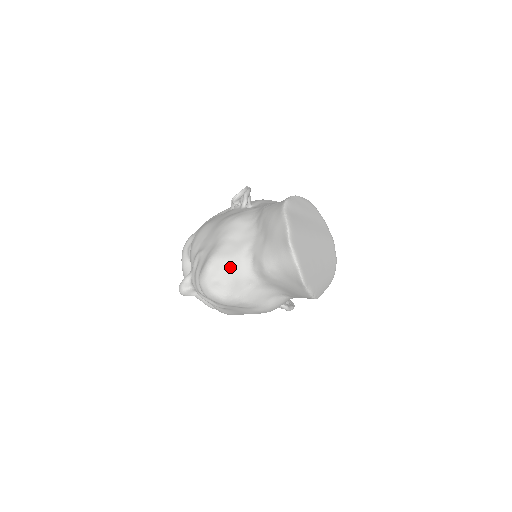
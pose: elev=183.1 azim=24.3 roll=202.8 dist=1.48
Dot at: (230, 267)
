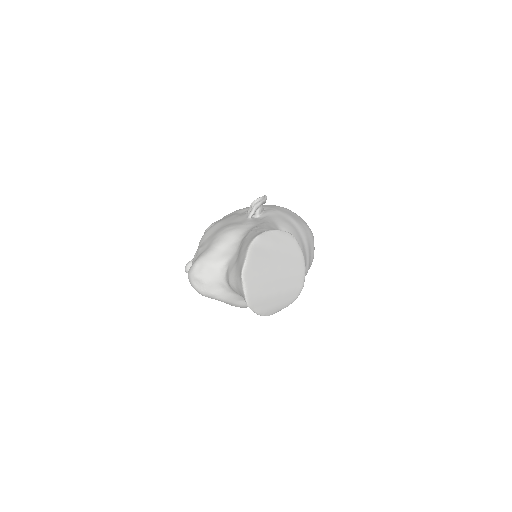
Dot at: (210, 271)
